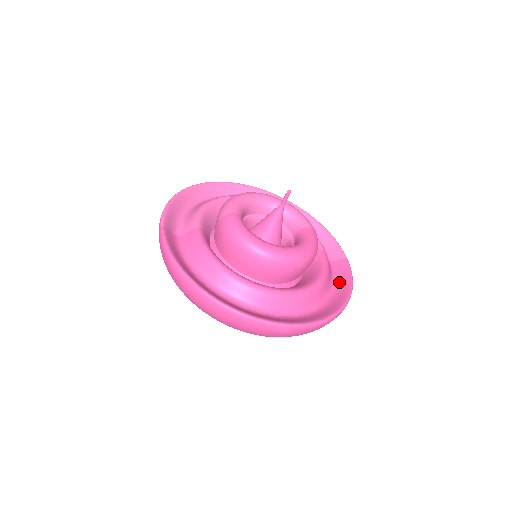
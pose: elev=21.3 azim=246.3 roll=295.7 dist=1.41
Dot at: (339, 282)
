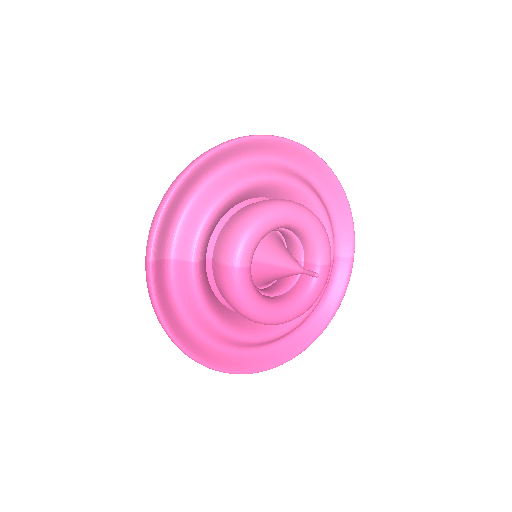
Dot at: (332, 290)
